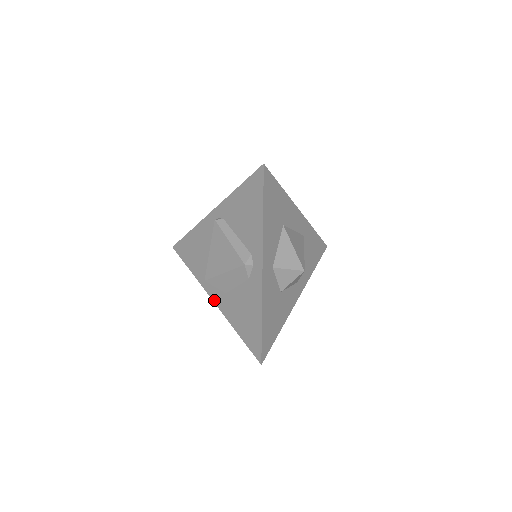
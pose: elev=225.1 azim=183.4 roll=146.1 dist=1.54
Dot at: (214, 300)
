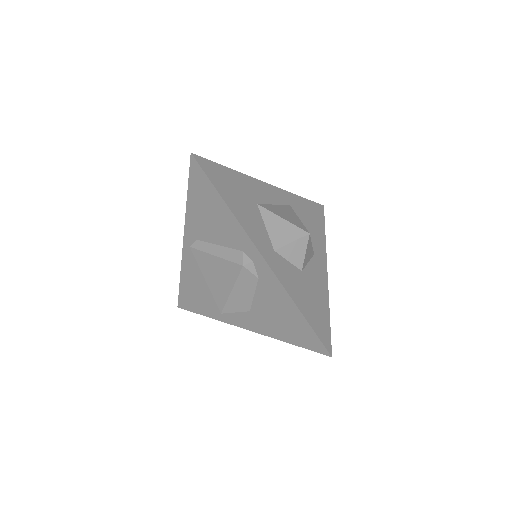
Dot at: (245, 327)
